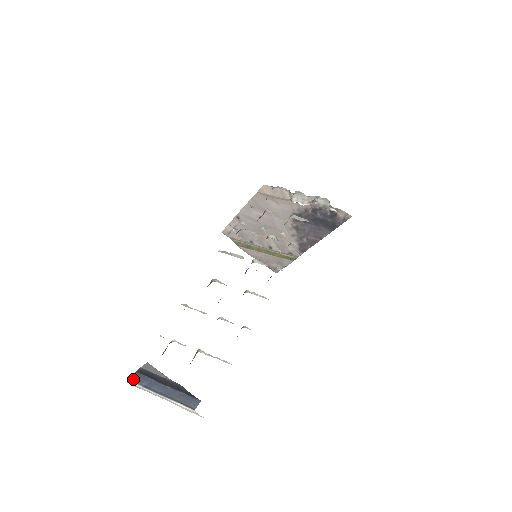
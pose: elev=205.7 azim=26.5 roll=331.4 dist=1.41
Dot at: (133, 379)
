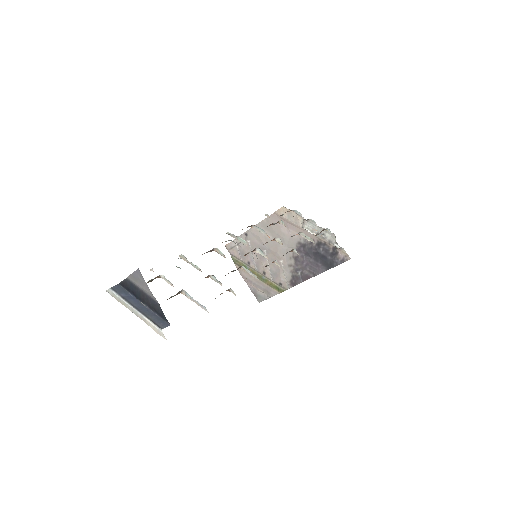
Dot at: (114, 288)
